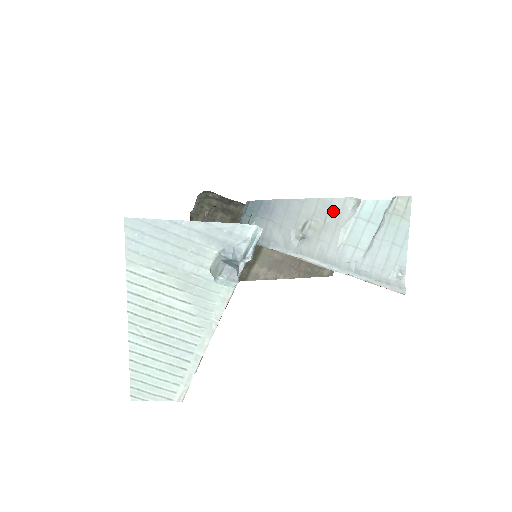
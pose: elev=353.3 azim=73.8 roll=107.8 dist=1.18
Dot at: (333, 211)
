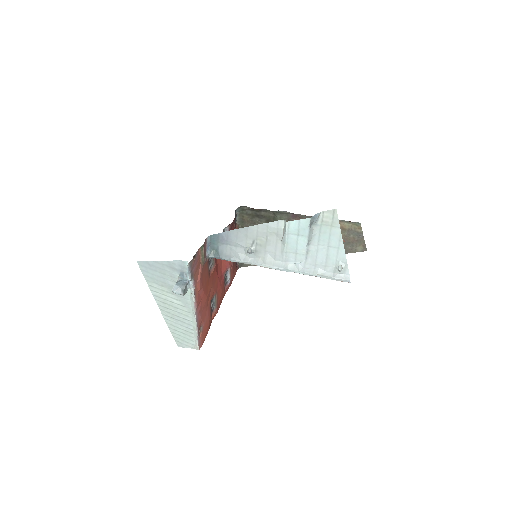
Dot at: (271, 231)
